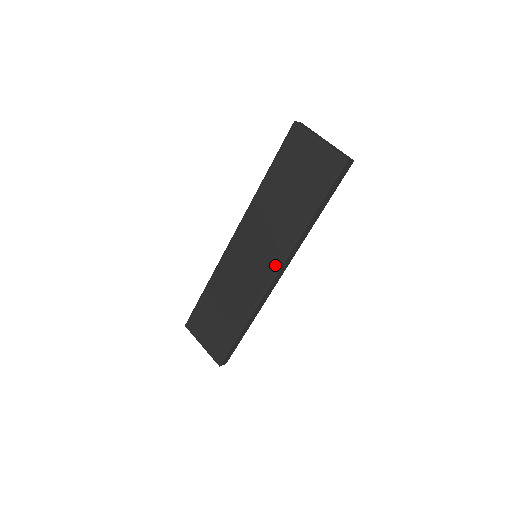
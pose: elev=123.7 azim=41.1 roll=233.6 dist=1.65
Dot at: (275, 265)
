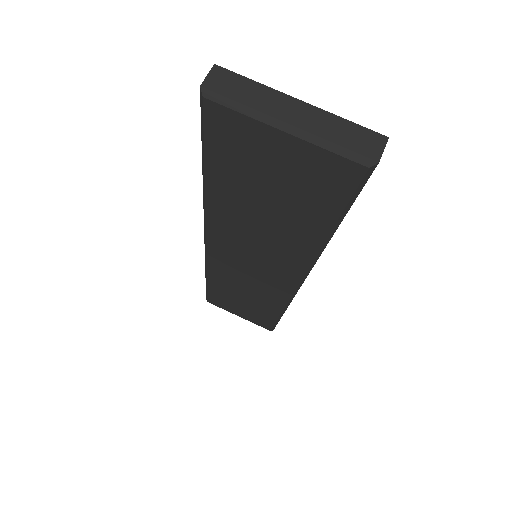
Dot at: (295, 278)
